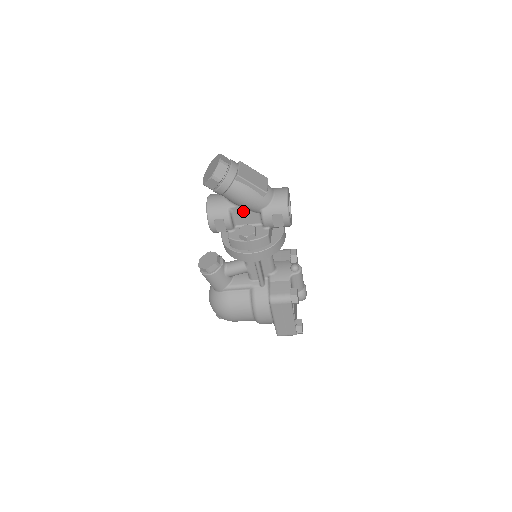
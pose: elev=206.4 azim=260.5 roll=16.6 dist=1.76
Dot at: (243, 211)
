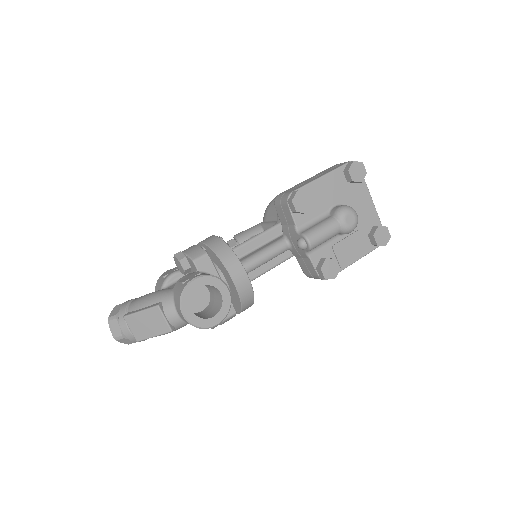
Dot at: occluded
